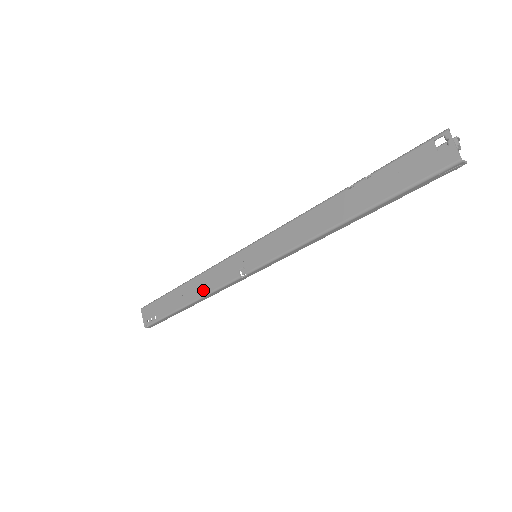
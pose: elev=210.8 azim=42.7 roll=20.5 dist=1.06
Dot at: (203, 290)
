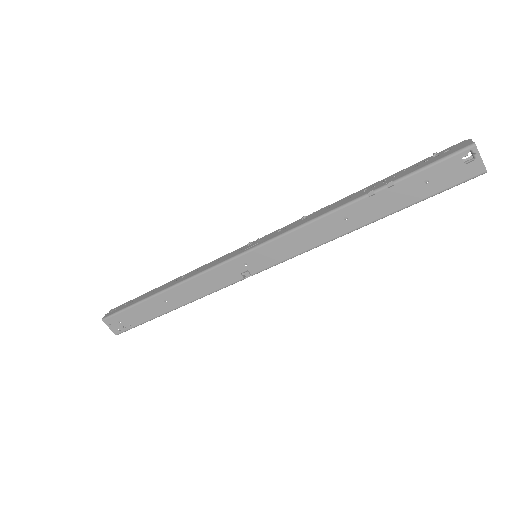
Dot at: (195, 295)
